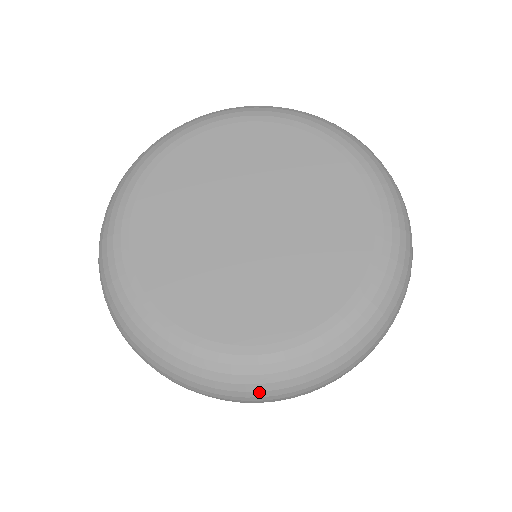
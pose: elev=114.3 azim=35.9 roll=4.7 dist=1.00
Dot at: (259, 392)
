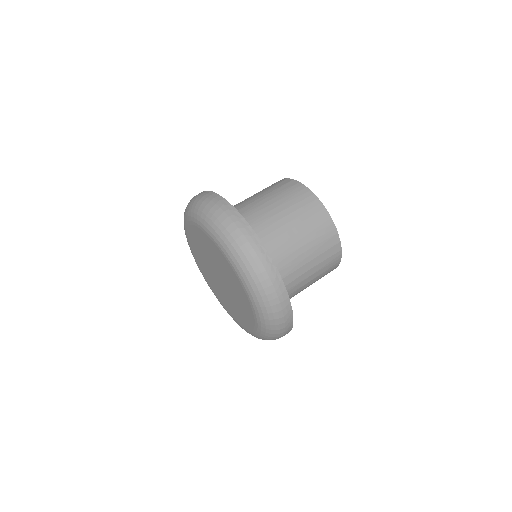
Dot at: occluded
